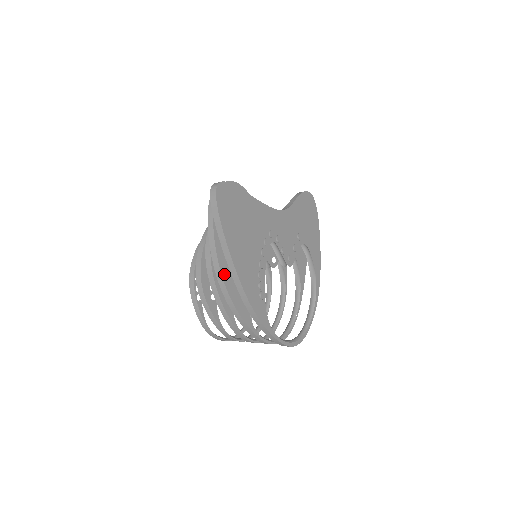
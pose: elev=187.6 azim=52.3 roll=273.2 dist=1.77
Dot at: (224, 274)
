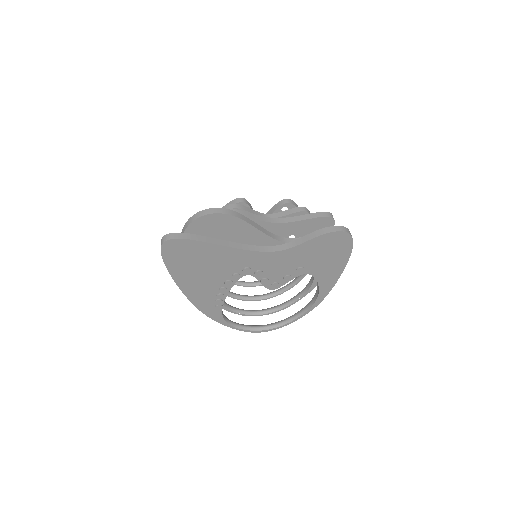
Dot at: occluded
